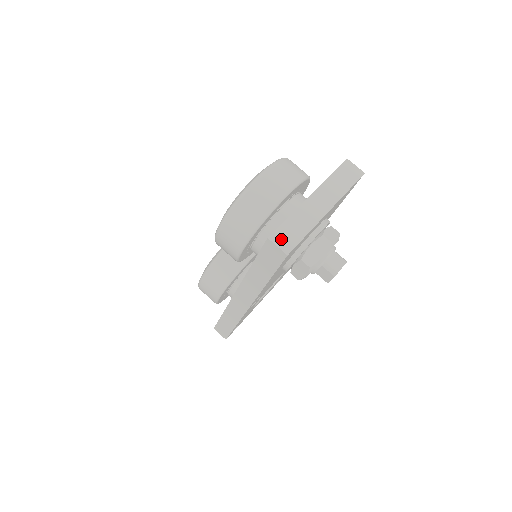
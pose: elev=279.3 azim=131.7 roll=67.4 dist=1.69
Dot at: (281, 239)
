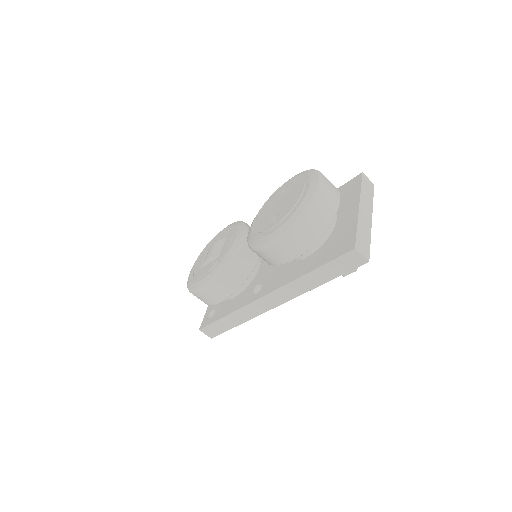
Dot at: (361, 248)
